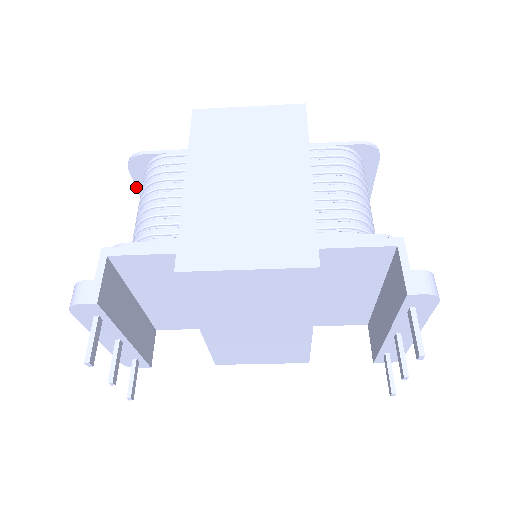
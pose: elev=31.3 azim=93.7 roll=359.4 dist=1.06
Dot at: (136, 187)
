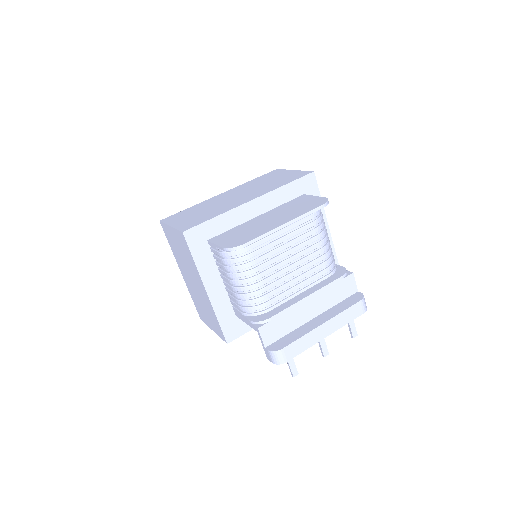
Dot at: occluded
